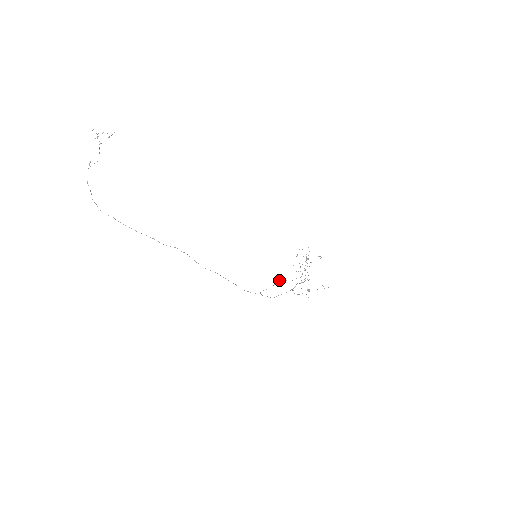
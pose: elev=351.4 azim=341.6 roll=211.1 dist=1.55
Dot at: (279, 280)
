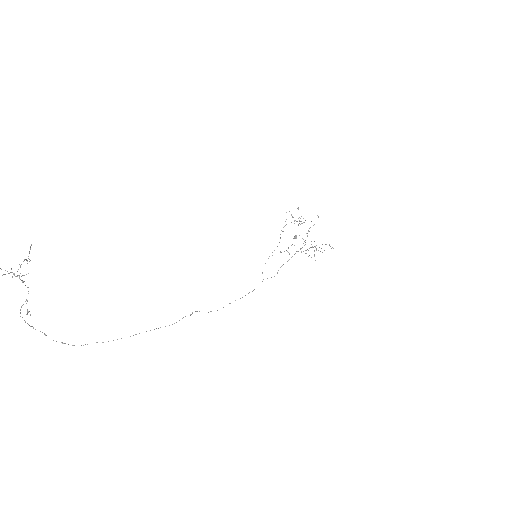
Dot at: occluded
